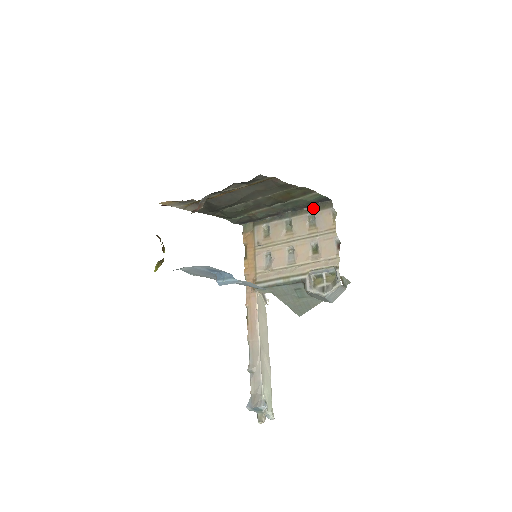
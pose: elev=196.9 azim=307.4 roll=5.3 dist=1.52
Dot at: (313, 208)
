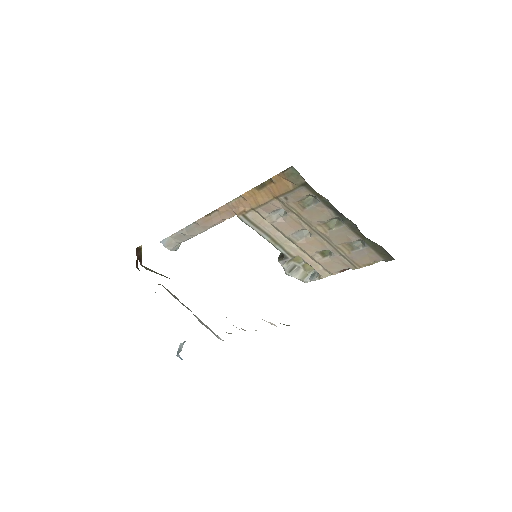
Dot at: (373, 244)
